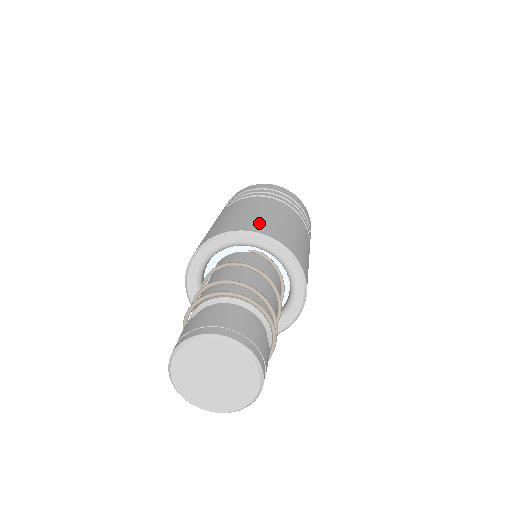
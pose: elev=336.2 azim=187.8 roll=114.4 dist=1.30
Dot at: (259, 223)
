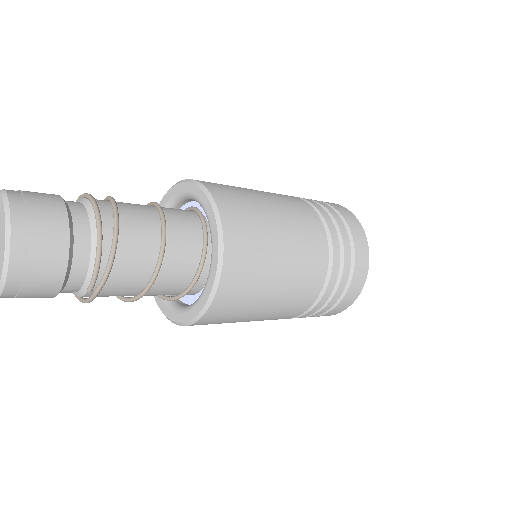
Dot at: occluded
